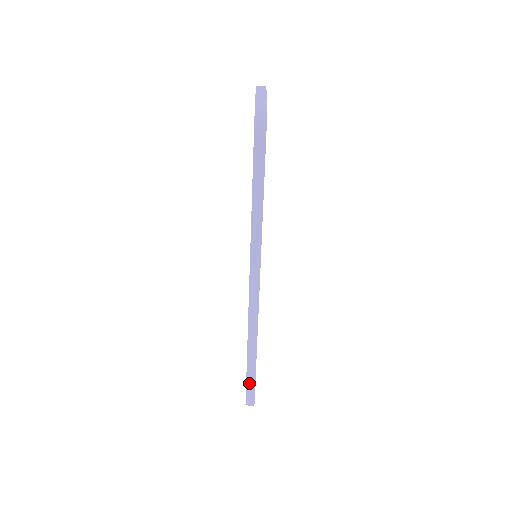
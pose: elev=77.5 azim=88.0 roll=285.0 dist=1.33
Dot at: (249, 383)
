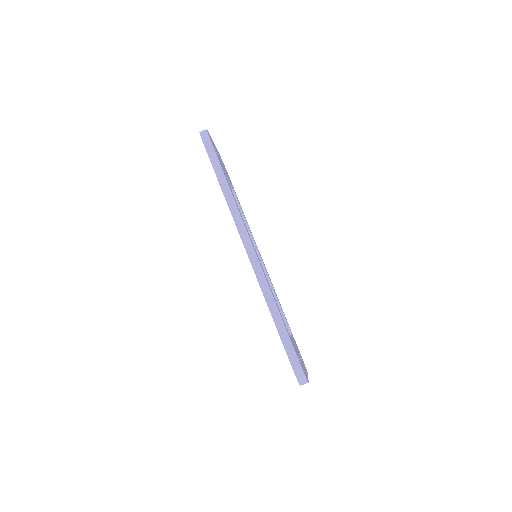
Dot at: (286, 346)
